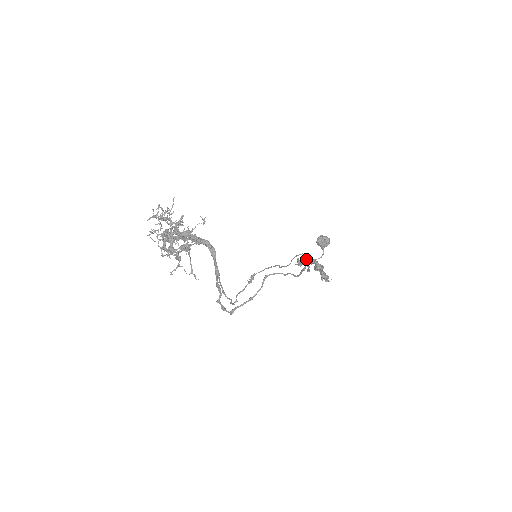
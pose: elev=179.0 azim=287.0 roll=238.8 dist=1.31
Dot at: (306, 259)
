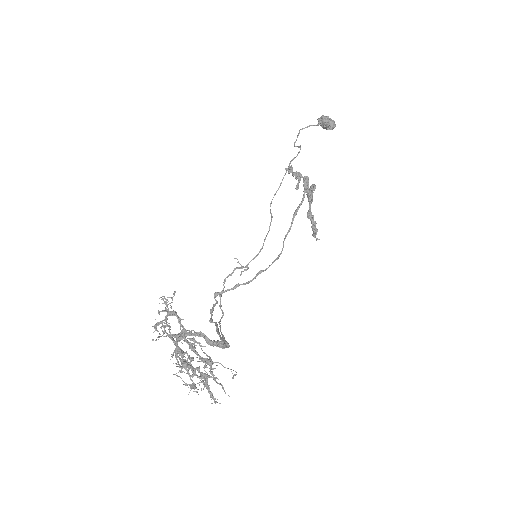
Dot at: (300, 177)
